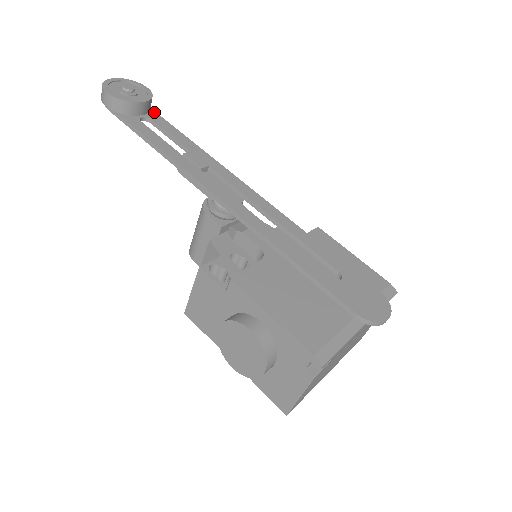
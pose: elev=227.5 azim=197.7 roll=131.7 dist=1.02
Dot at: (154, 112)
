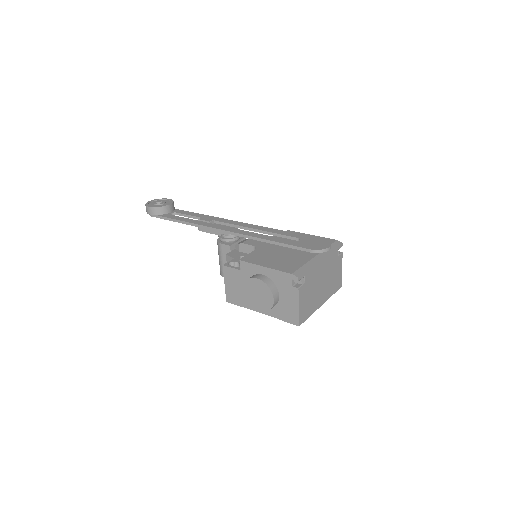
Dot at: (177, 209)
